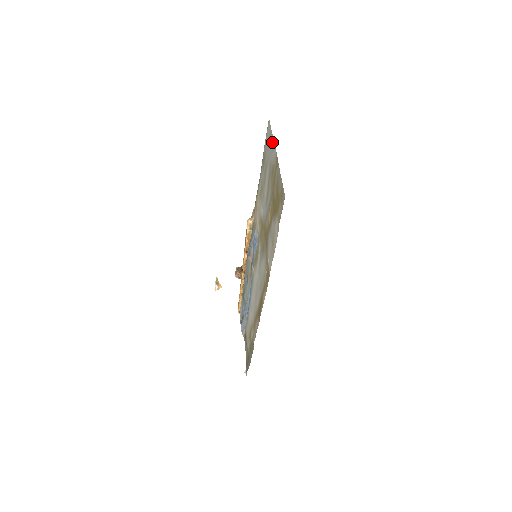
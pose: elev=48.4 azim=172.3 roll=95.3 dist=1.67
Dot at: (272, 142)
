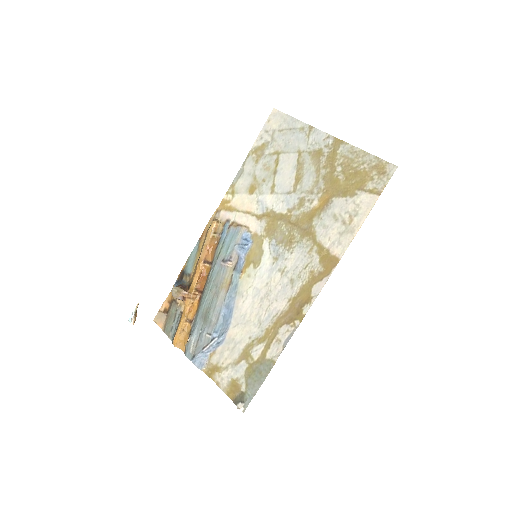
Dot at: (303, 128)
